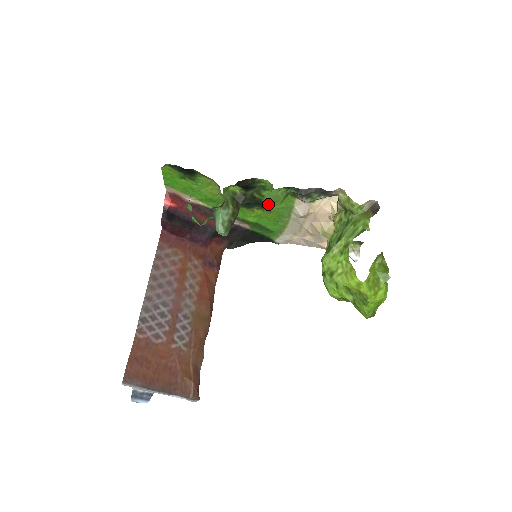
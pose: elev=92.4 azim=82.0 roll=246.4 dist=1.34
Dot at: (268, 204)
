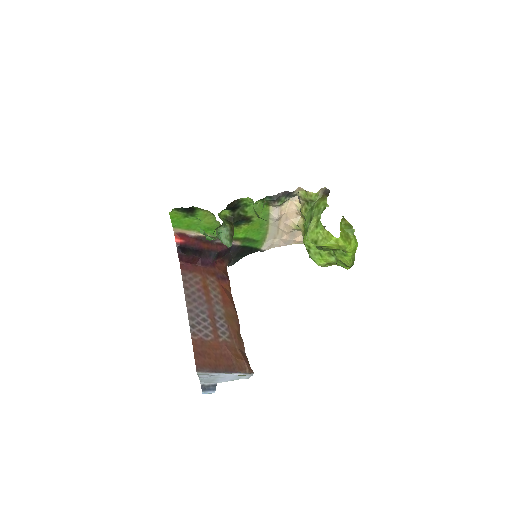
Dot at: (251, 218)
